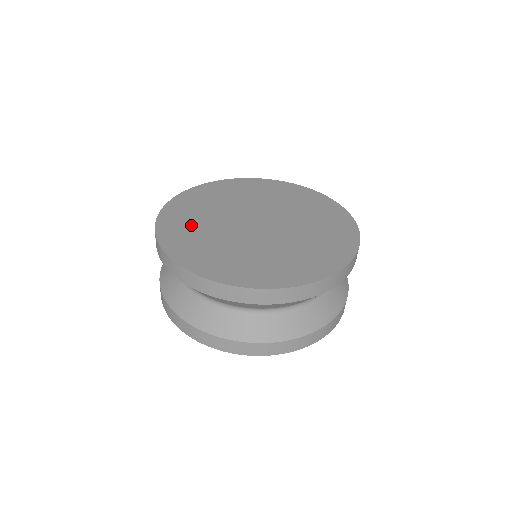
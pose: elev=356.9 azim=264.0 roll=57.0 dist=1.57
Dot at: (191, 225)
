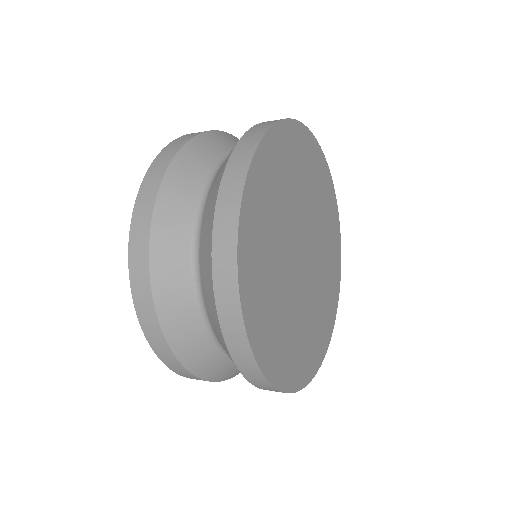
Dot at: (265, 261)
